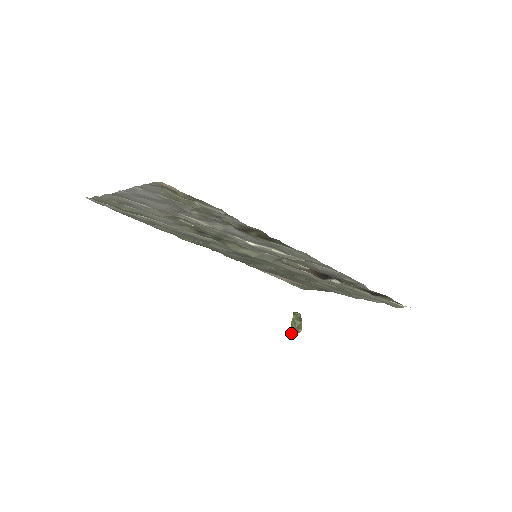
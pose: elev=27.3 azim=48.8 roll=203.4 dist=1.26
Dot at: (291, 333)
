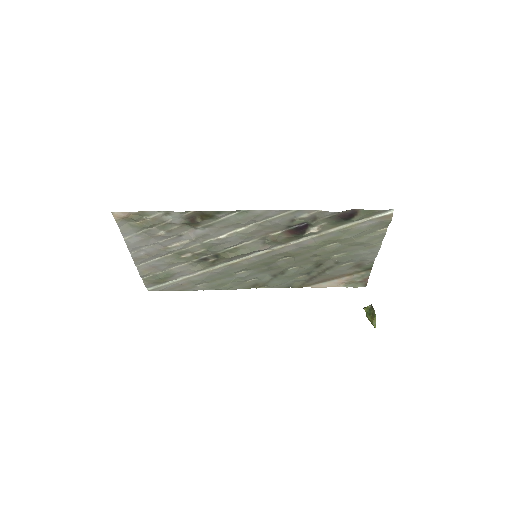
Dot at: occluded
